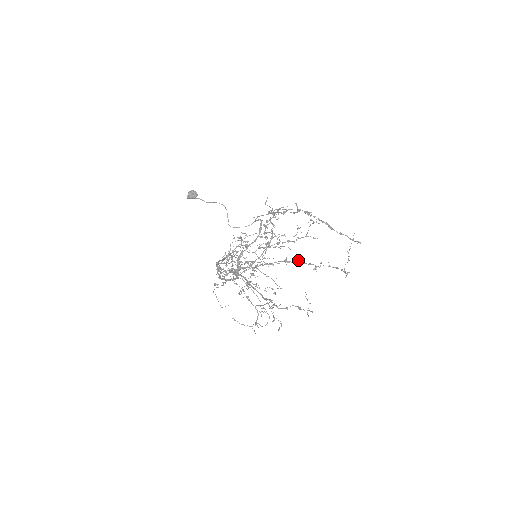
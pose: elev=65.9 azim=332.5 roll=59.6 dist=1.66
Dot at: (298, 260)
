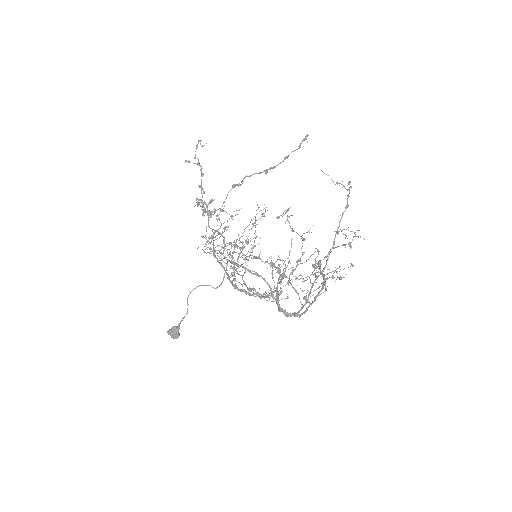
Dot at: (327, 259)
